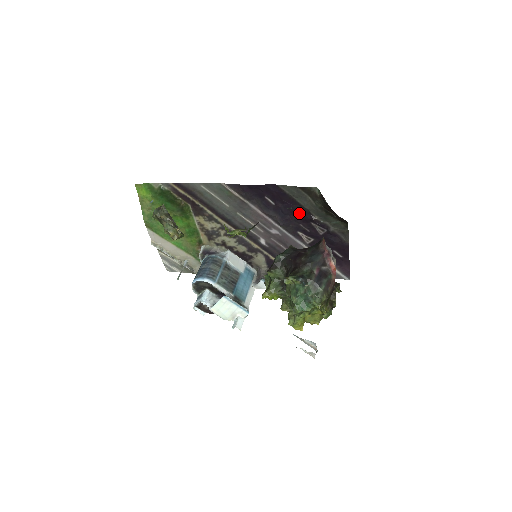
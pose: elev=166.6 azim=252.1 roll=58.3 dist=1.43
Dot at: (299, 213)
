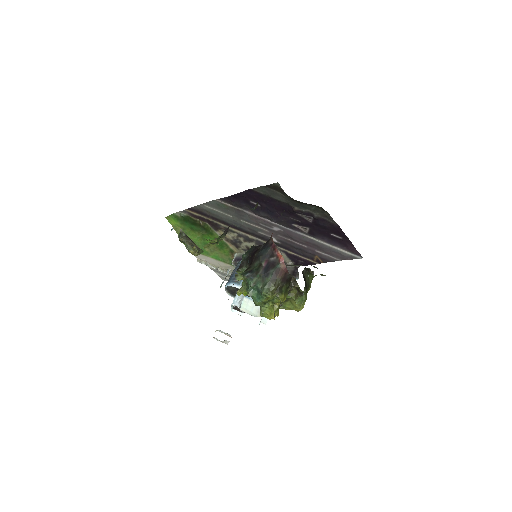
Dot at: (282, 208)
